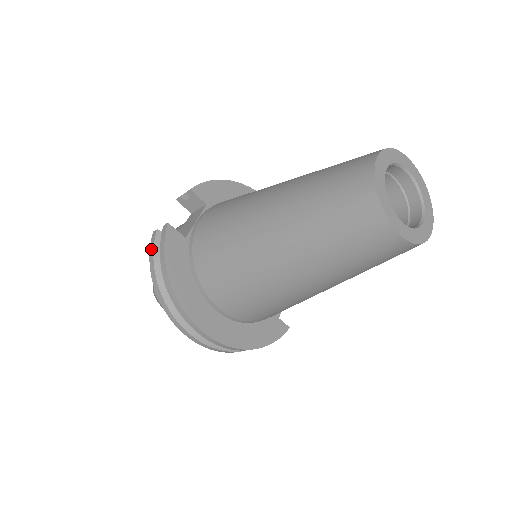
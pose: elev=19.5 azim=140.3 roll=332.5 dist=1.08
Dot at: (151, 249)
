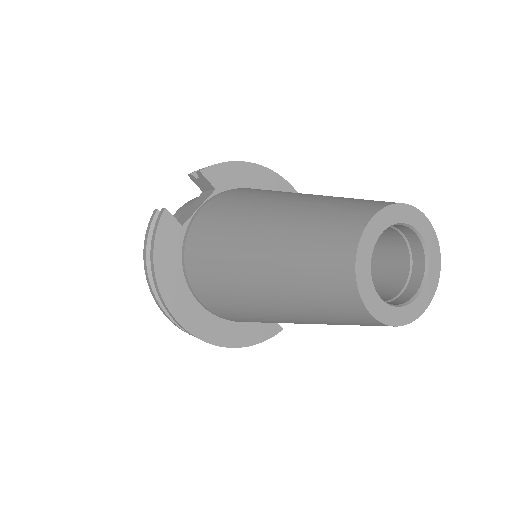
Dot at: (147, 229)
